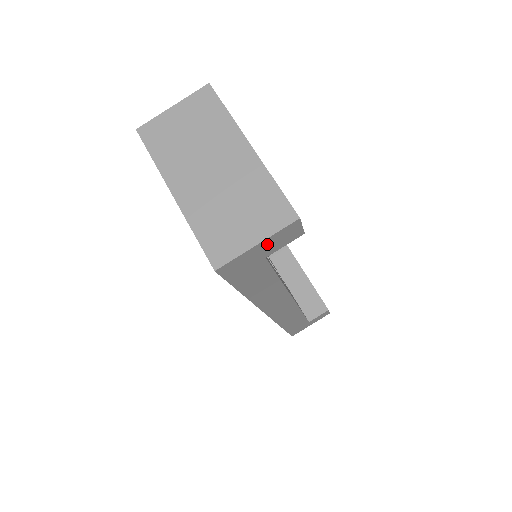
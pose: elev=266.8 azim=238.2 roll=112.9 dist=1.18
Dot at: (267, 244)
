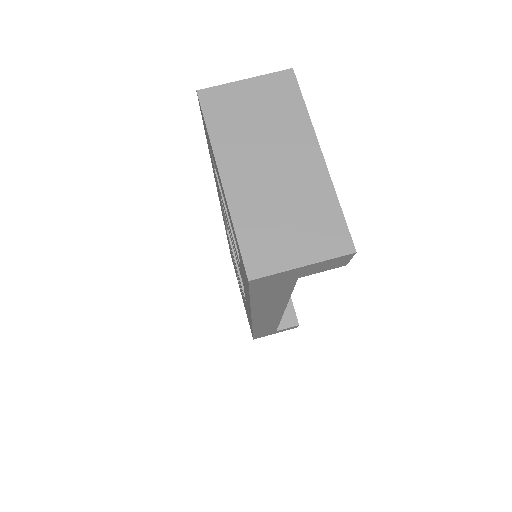
Dot at: (310, 267)
